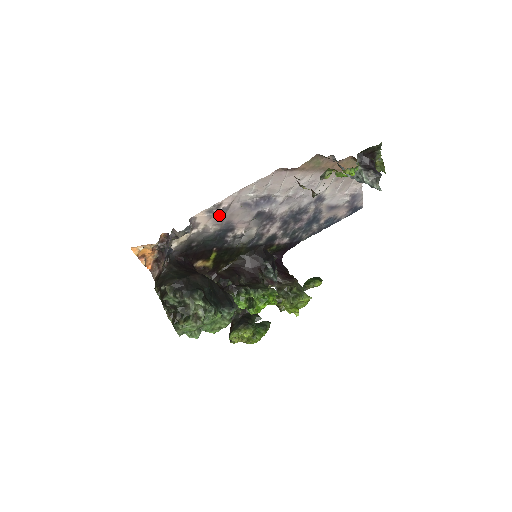
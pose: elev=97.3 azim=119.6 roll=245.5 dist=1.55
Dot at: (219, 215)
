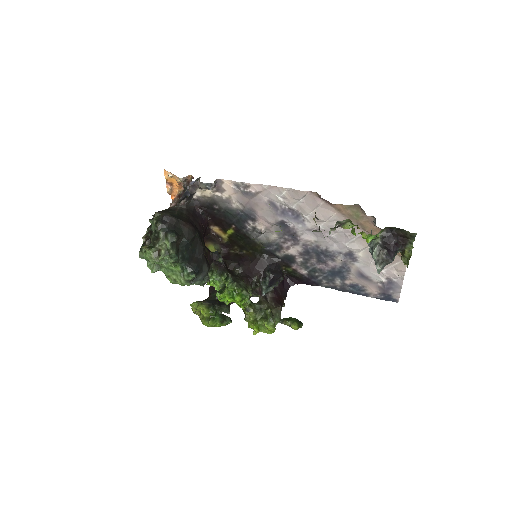
Dot at: (245, 196)
